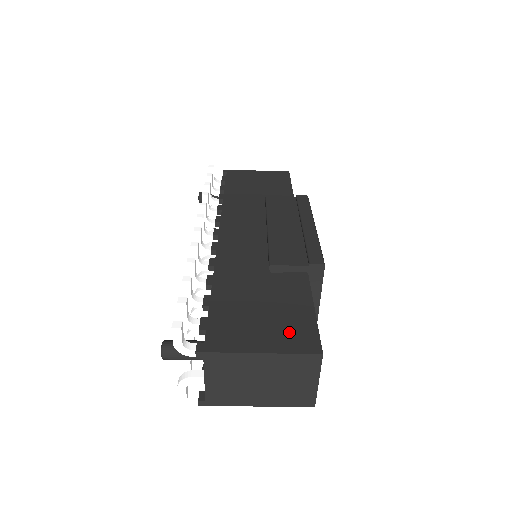
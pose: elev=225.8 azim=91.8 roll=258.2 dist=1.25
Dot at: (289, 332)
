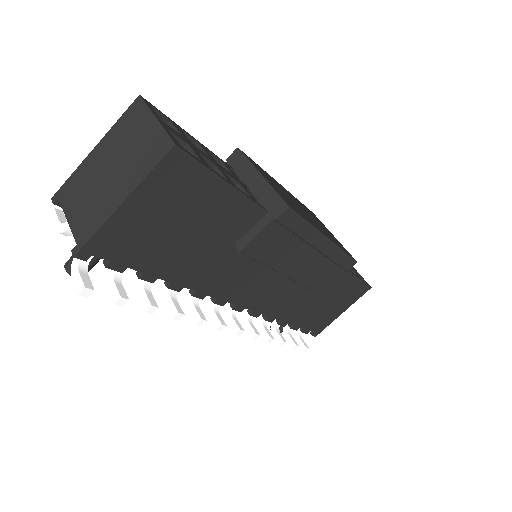
Dot at: occluded
